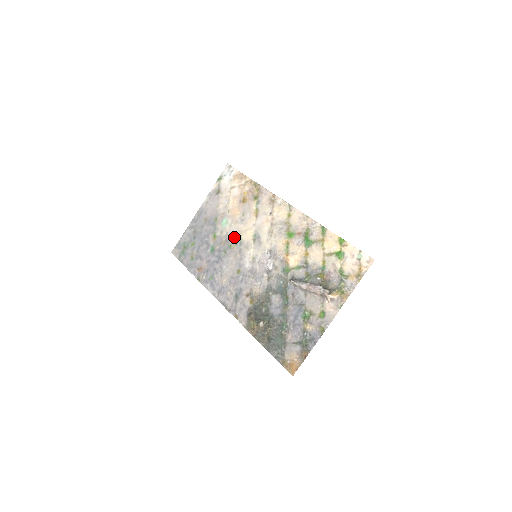
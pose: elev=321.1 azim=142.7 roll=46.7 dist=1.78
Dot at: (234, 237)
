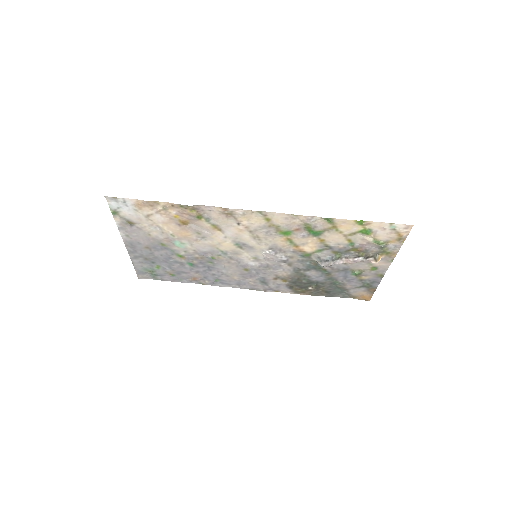
Dot at: (209, 251)
